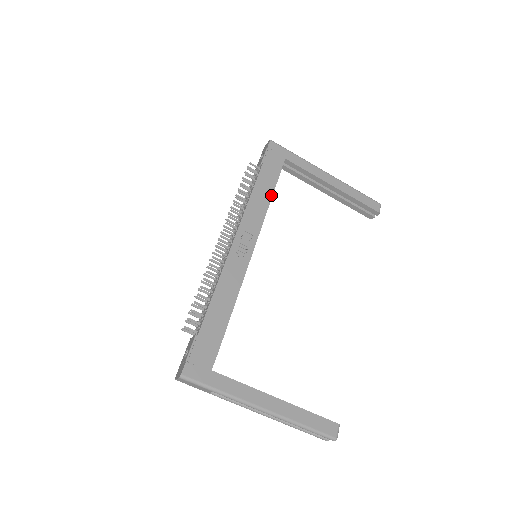
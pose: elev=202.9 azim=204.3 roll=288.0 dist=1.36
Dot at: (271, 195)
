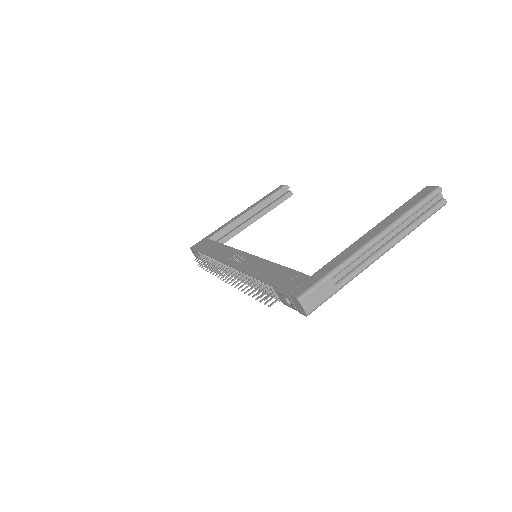
Dot at: (222, 245)
